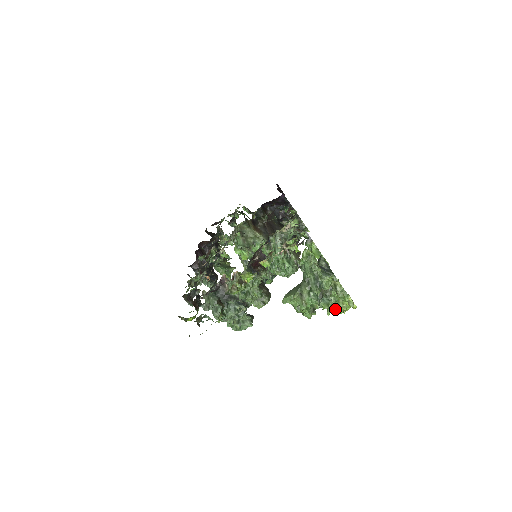
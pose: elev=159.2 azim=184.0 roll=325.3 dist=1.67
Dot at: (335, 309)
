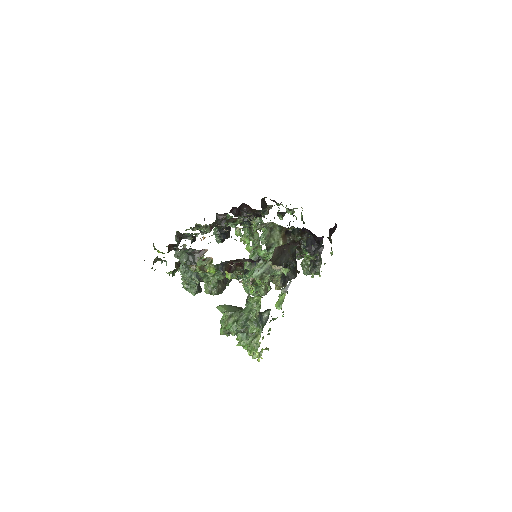
Dot at: (247, 346)
